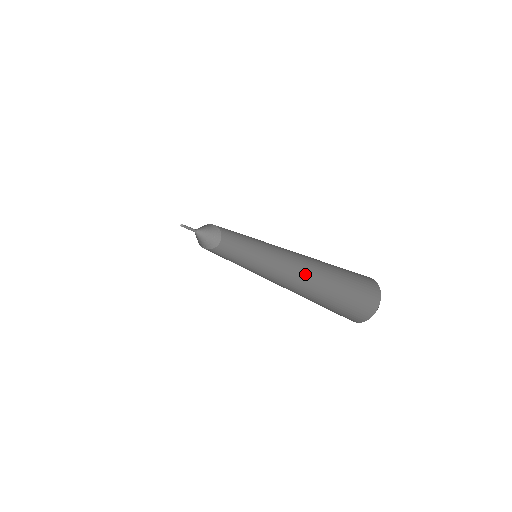
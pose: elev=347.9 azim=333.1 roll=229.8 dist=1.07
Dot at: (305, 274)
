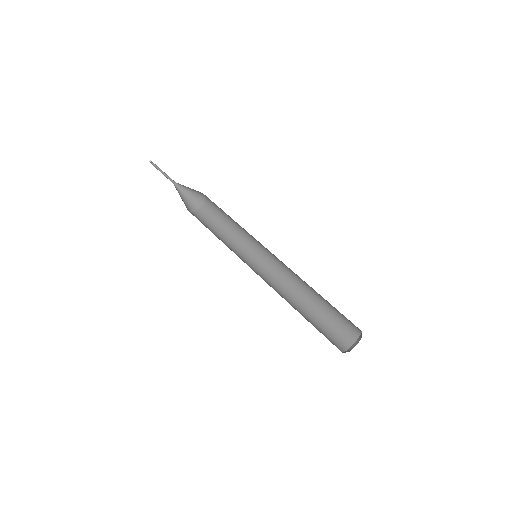
Dot at: (301, 284)
